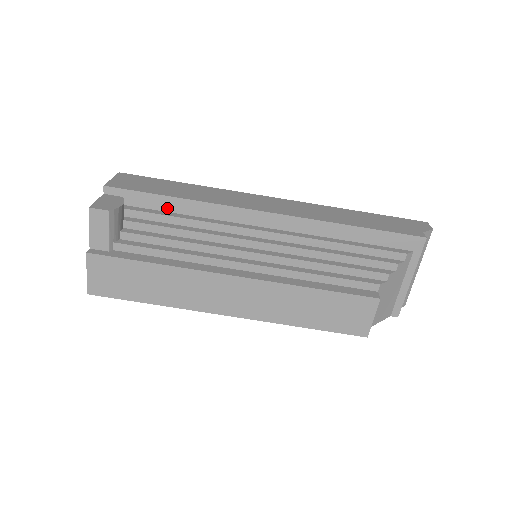
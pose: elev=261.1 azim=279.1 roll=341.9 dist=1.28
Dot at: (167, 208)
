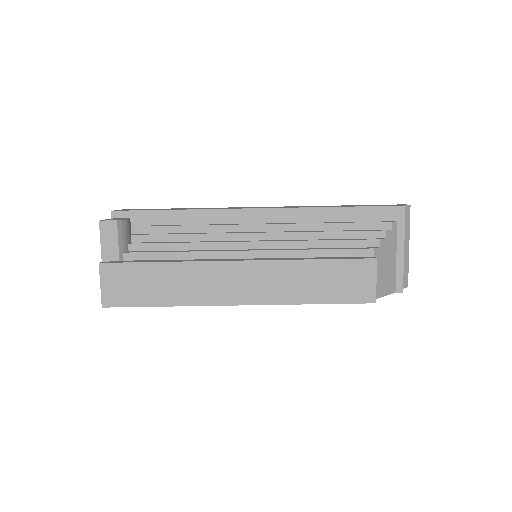
Dot at: (169, 221)
